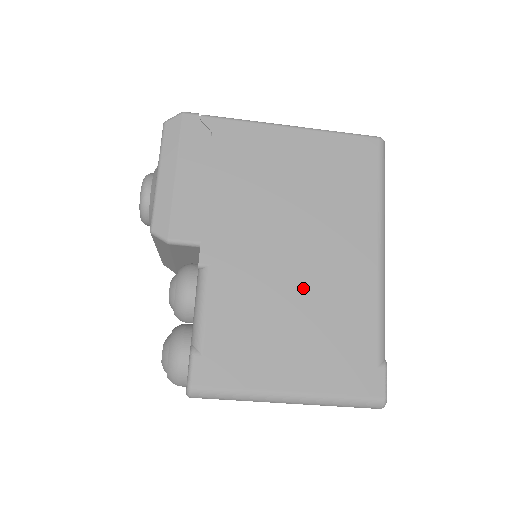
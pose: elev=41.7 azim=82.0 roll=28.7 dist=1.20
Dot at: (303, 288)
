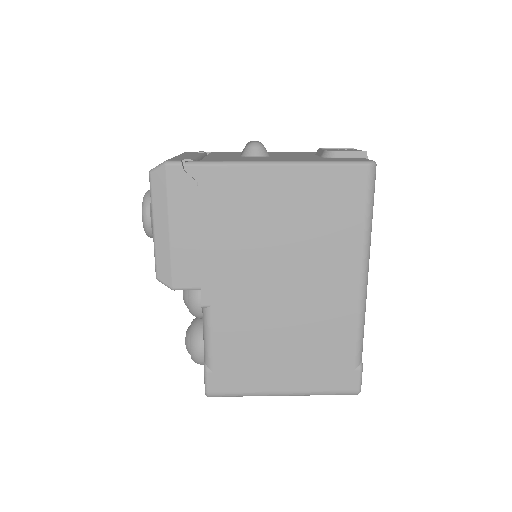
Dot at: (292, 317)
